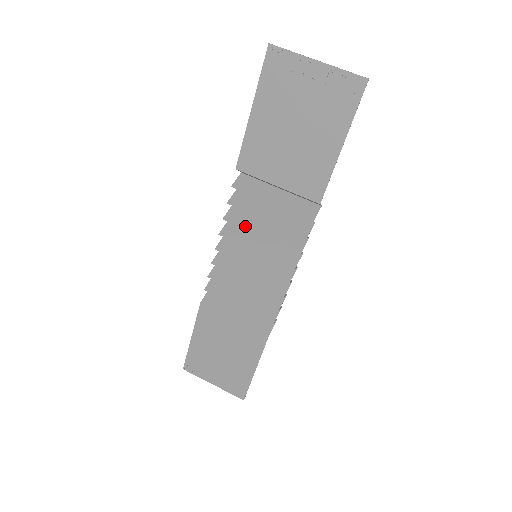
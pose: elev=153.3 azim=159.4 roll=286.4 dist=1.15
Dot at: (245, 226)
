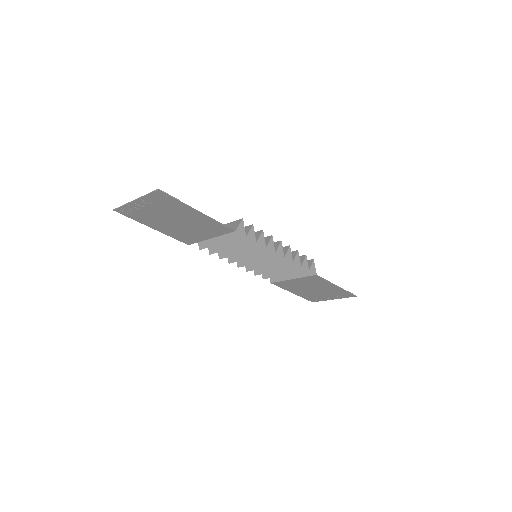
Dot at: (231, 254)
